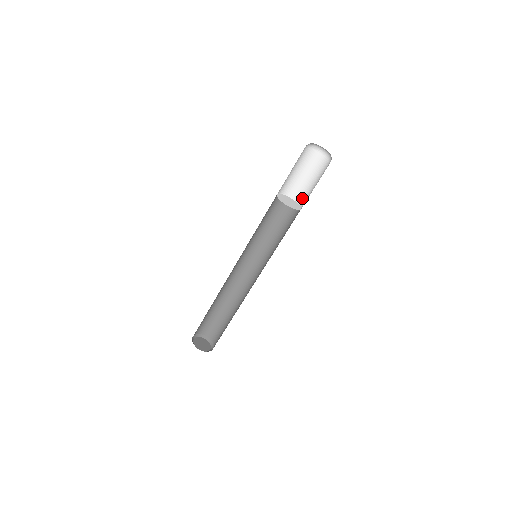
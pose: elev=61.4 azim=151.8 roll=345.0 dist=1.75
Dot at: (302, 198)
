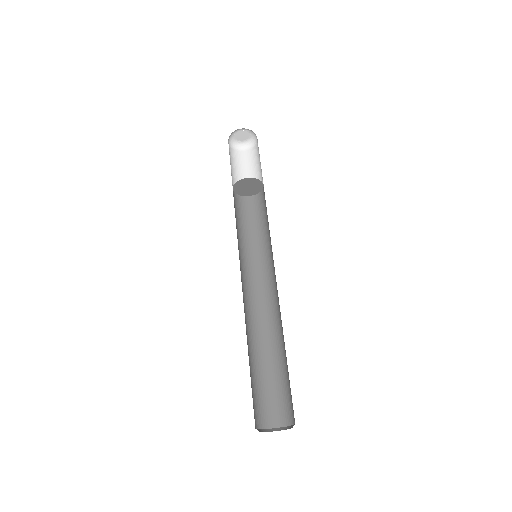
Dot at: occluded
